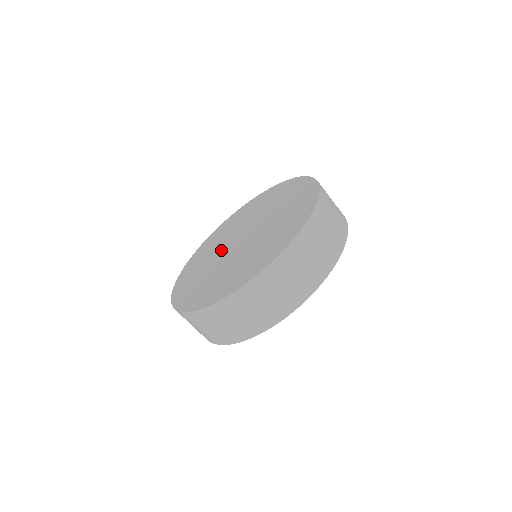
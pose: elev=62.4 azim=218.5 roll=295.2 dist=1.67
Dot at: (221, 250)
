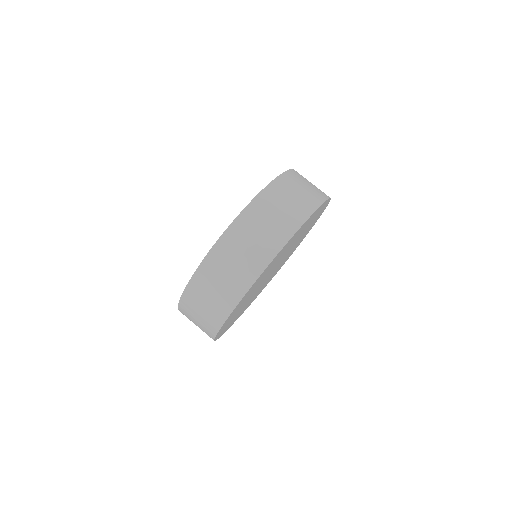
Dot at: occluded
